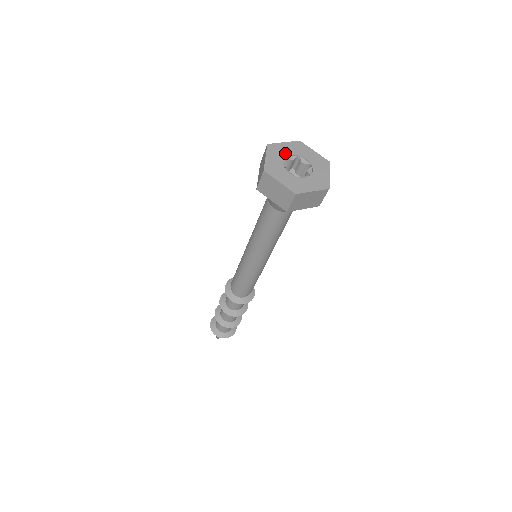
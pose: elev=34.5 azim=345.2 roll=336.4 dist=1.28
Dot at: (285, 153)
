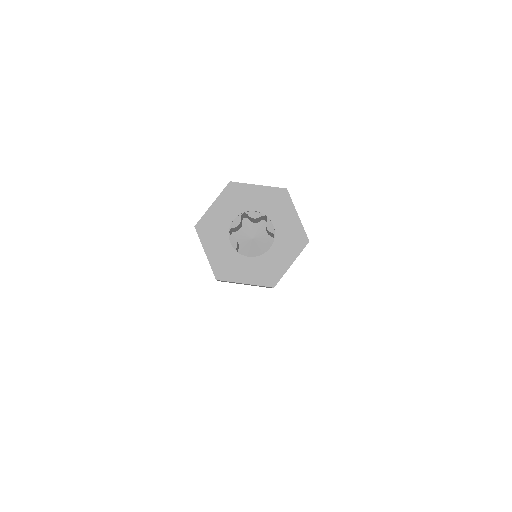
Dot at: (224, 224)
